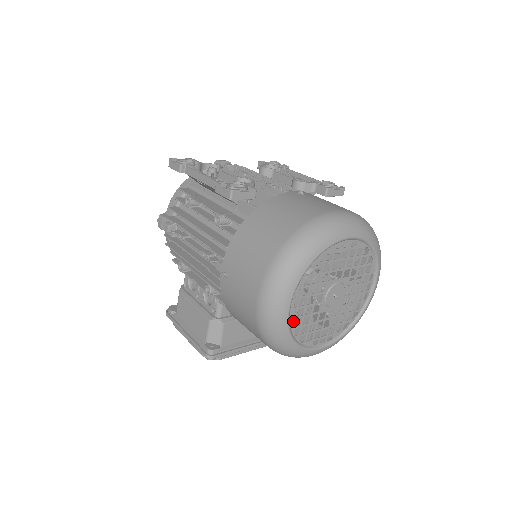
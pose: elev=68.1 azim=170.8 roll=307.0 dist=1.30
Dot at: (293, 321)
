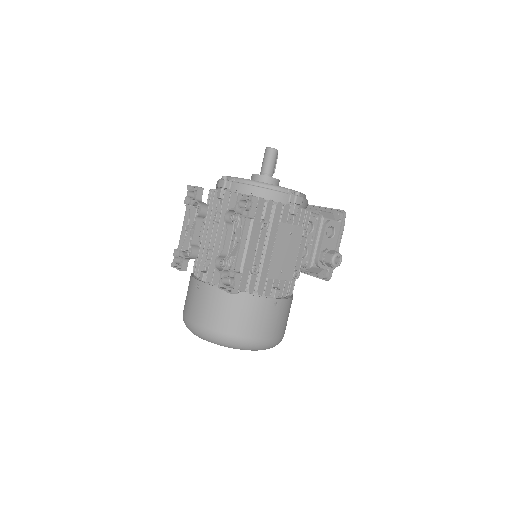
Dot at: occluded
